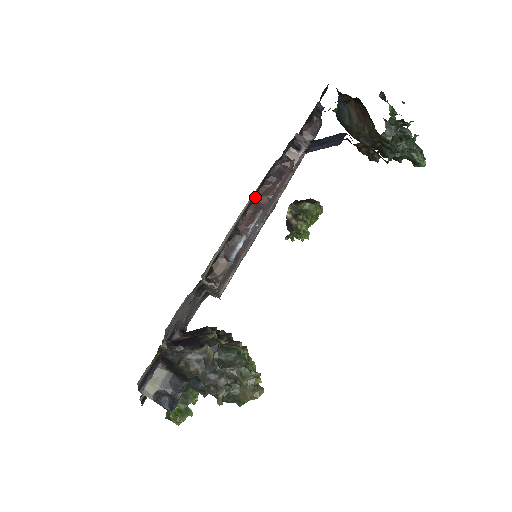
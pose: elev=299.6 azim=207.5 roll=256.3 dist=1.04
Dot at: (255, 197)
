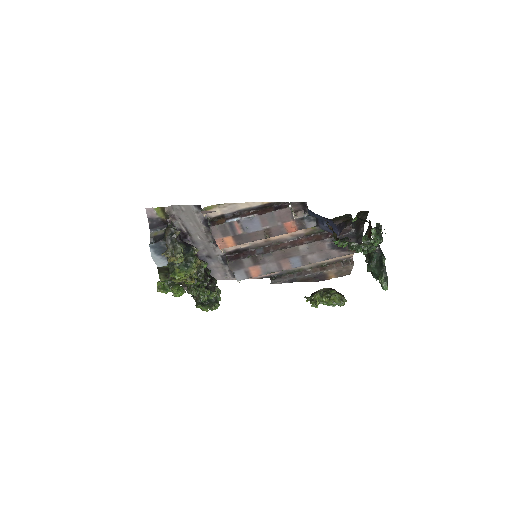
Dot at: (261, 209)
